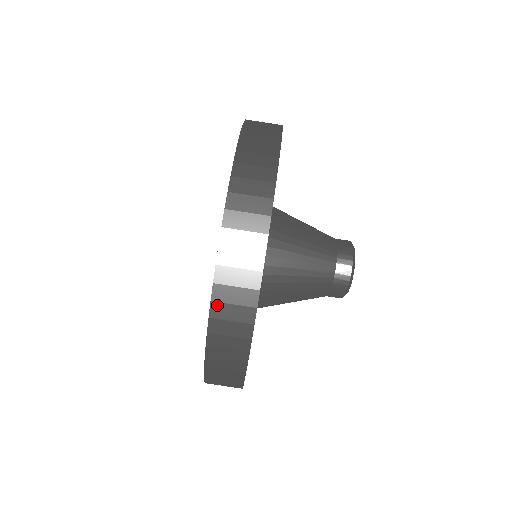
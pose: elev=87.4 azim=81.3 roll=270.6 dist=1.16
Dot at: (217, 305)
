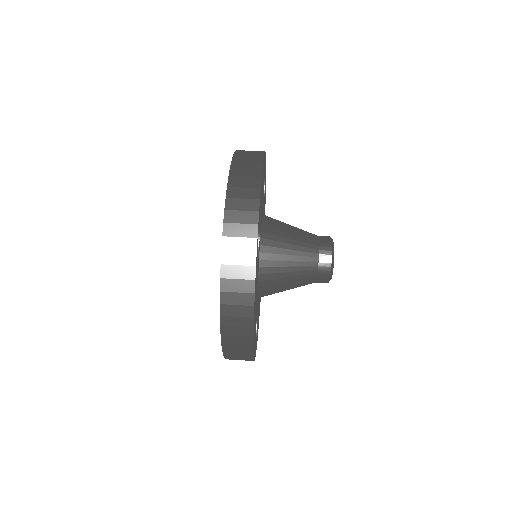
Dot at: (226, 267)
